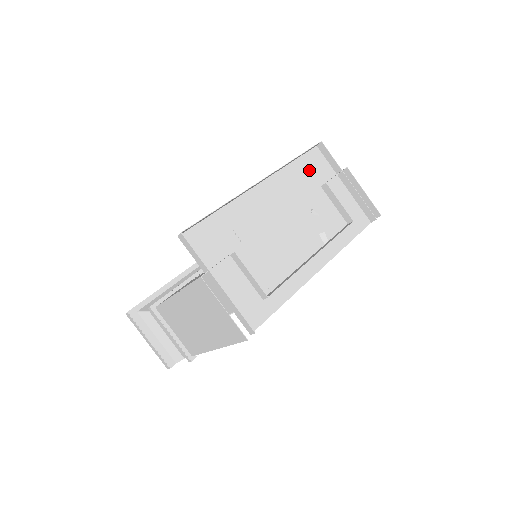
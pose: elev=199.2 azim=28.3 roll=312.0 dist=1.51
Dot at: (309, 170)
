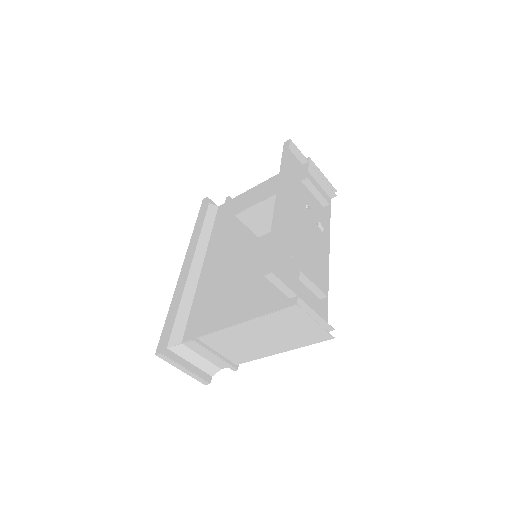
Dot at: (290, 169)
